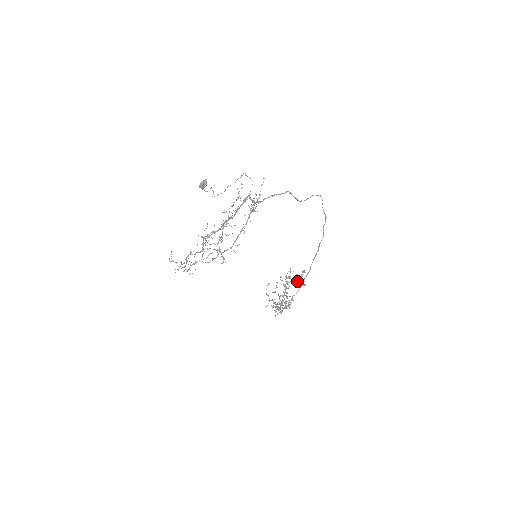
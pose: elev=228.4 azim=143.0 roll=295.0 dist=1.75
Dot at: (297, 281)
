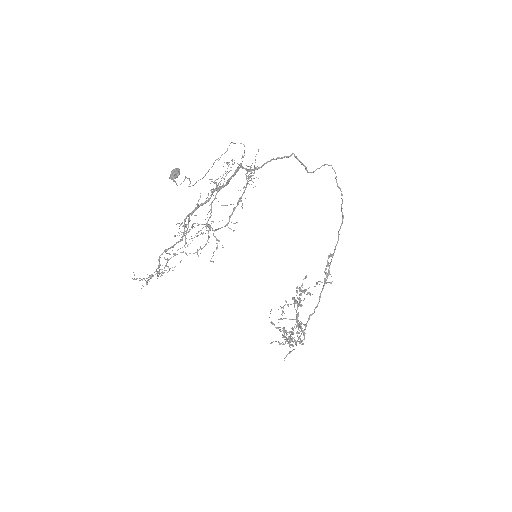
Dot at: occluded
